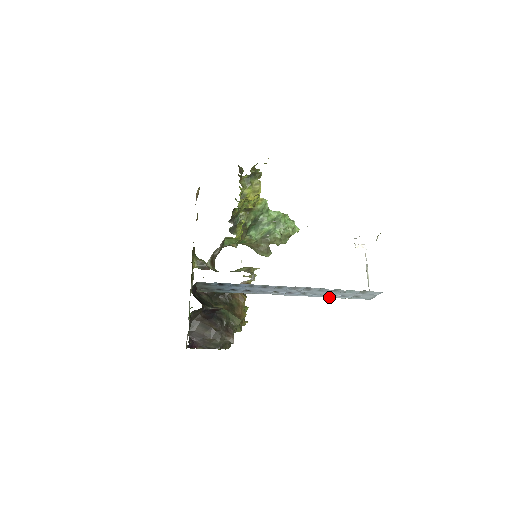
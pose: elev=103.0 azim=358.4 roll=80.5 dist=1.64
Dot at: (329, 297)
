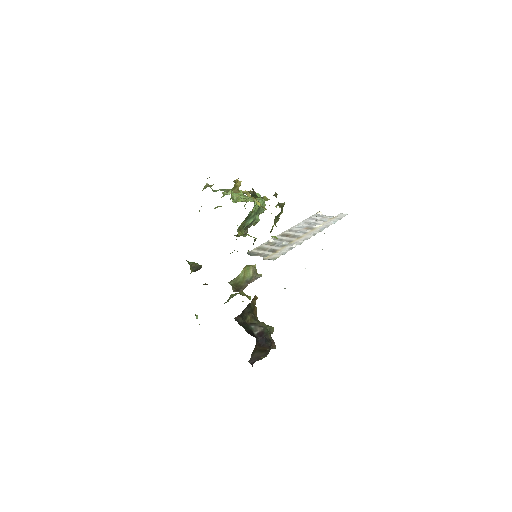
Dot at: occluded
